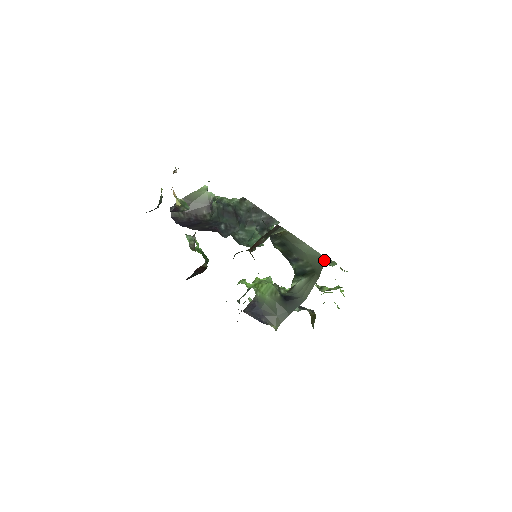
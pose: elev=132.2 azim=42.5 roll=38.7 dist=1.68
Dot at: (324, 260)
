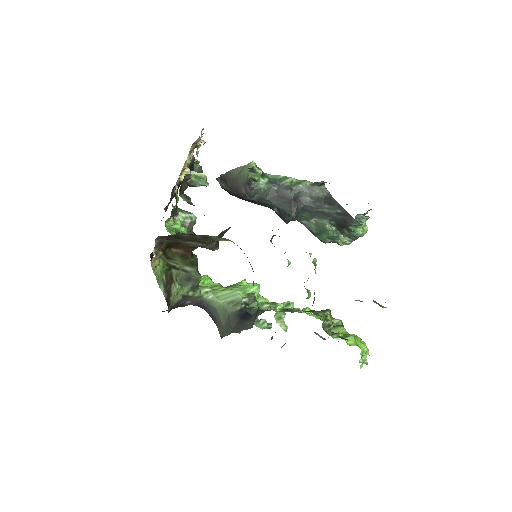
Dot at: occluded
